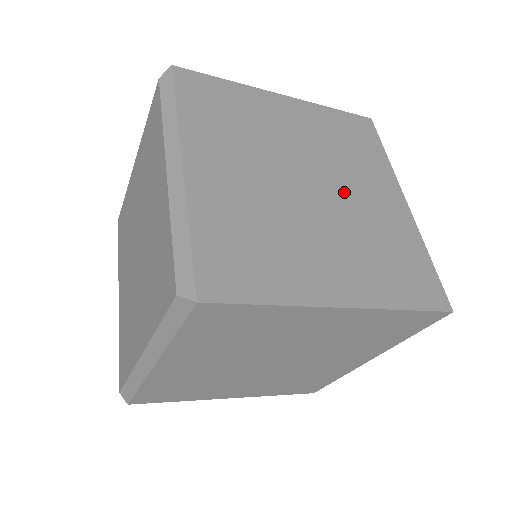
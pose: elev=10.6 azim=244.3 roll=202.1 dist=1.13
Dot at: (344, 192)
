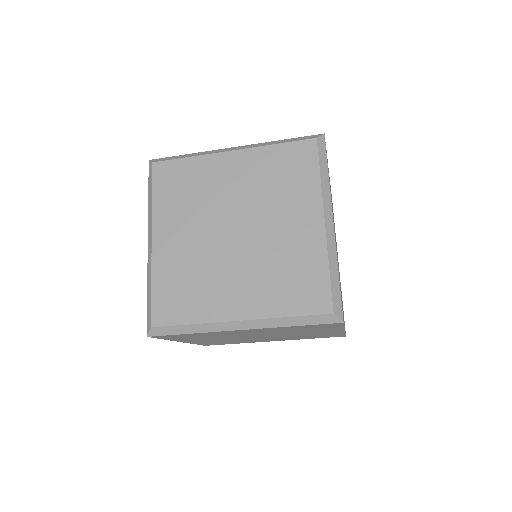
Dot at: occluded
